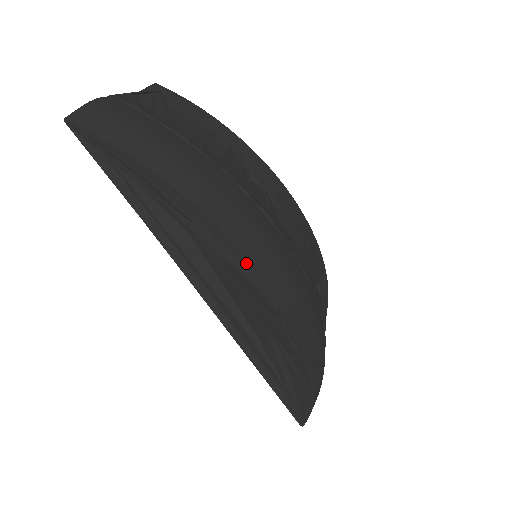
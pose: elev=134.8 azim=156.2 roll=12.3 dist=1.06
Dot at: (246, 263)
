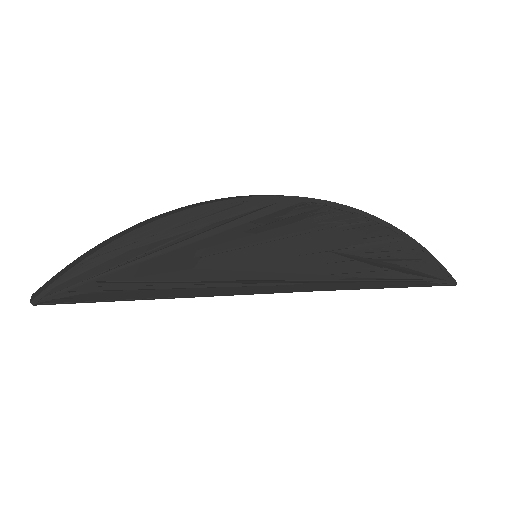
Dot at: (243, 205)
